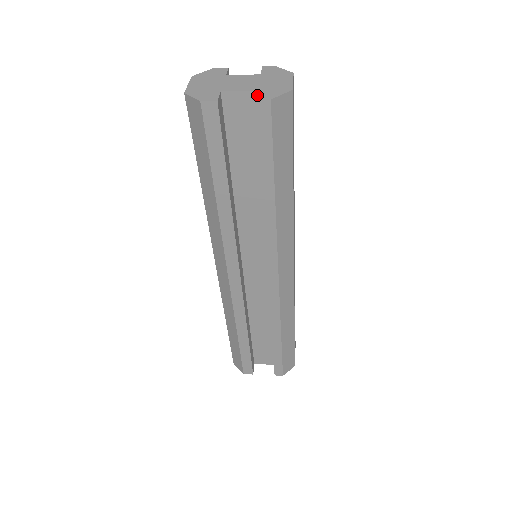
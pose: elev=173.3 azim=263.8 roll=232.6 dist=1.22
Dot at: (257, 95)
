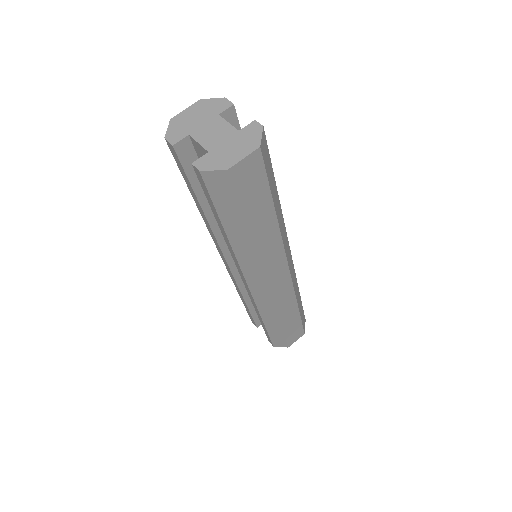
Dot at: (199, 158)
